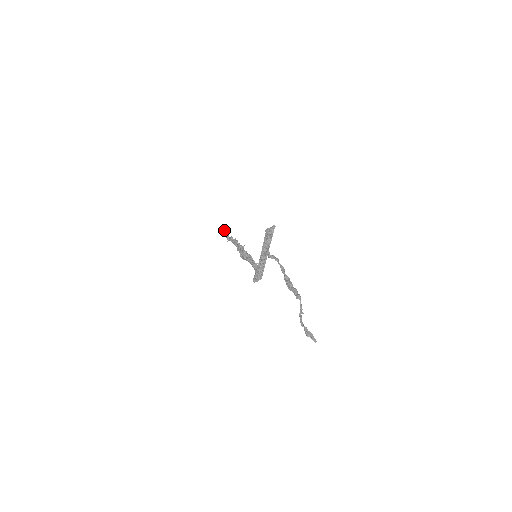
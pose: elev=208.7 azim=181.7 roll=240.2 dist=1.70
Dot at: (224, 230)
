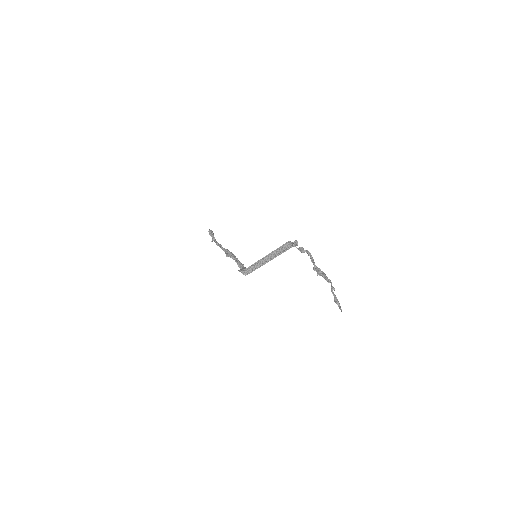
Dot at: occluded
